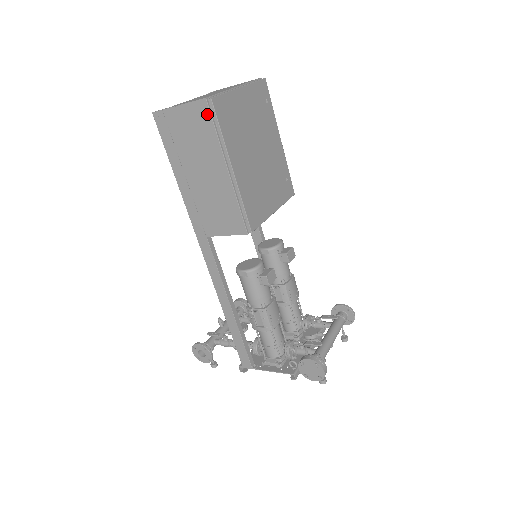
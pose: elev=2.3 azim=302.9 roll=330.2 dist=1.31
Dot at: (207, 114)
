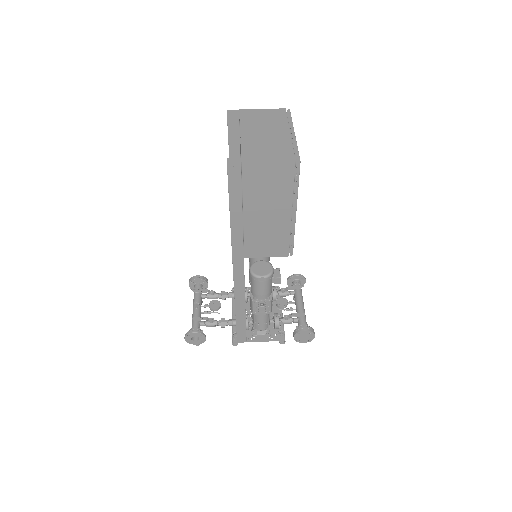
Dot at: (291, 172)
